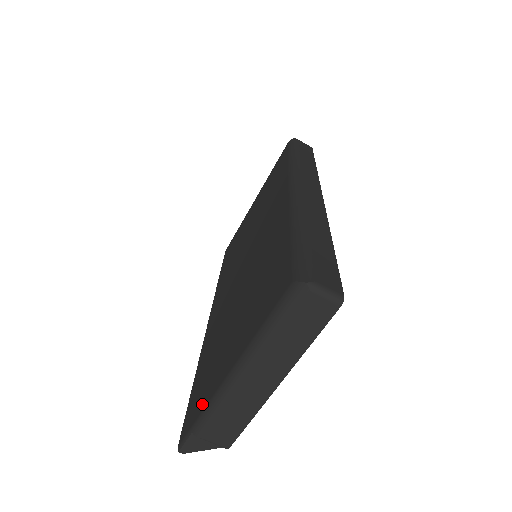
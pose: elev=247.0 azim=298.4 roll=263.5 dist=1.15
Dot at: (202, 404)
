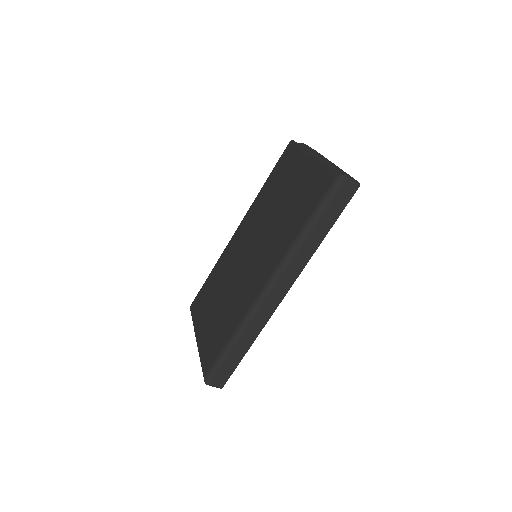
Dot at: (196, 316)
